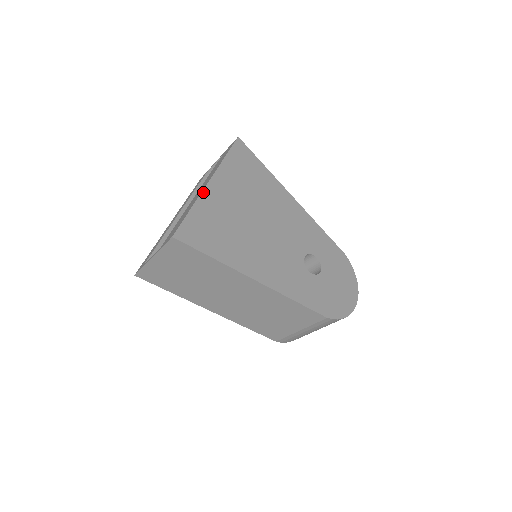
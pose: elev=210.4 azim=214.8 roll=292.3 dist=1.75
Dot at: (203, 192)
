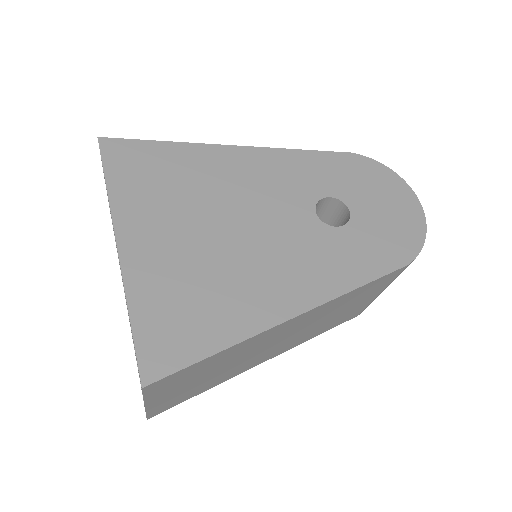
Dot at: (123, 272)
